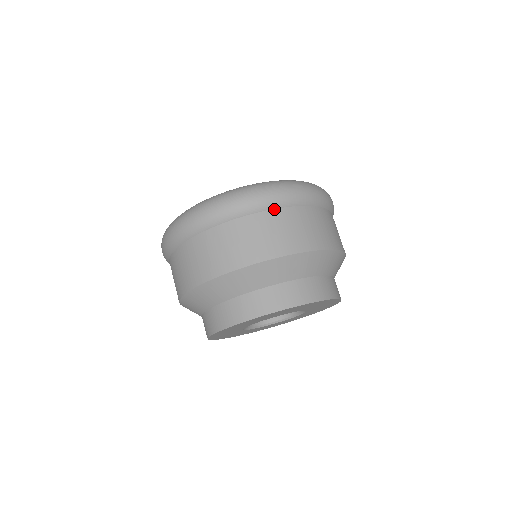
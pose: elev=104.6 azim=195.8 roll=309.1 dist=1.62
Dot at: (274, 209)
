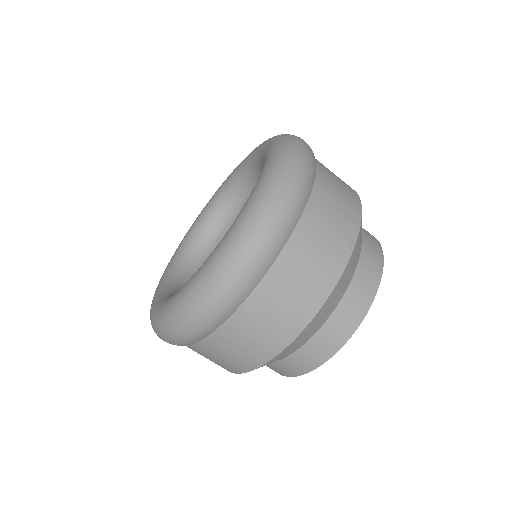
Dot at: (211, 333)
